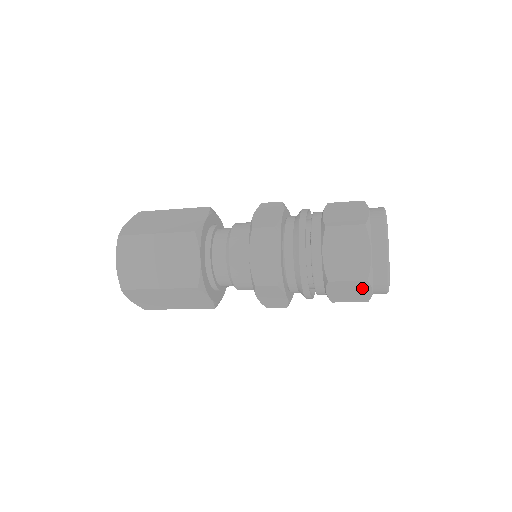
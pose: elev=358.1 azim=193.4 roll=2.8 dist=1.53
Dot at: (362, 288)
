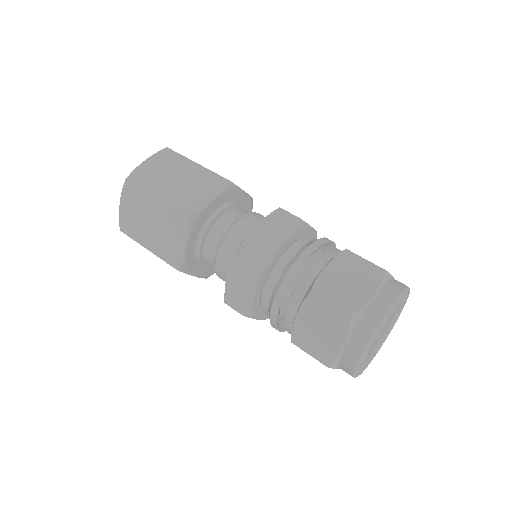
Dot at: (337, 331)
